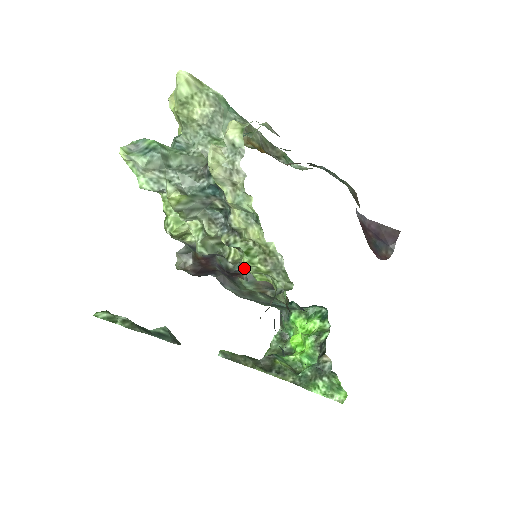
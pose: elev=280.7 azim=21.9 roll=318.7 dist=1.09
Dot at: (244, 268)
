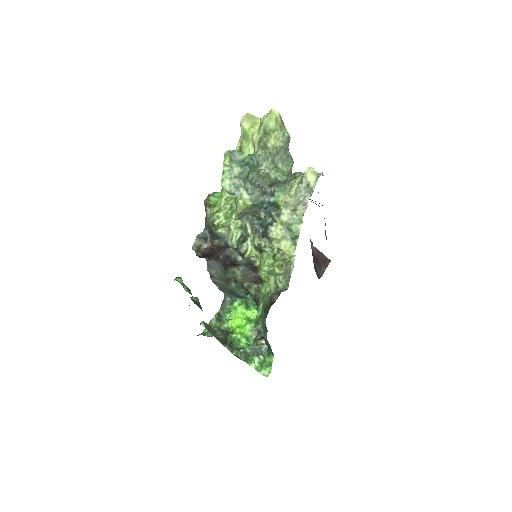
Dot at: (247, 263)
